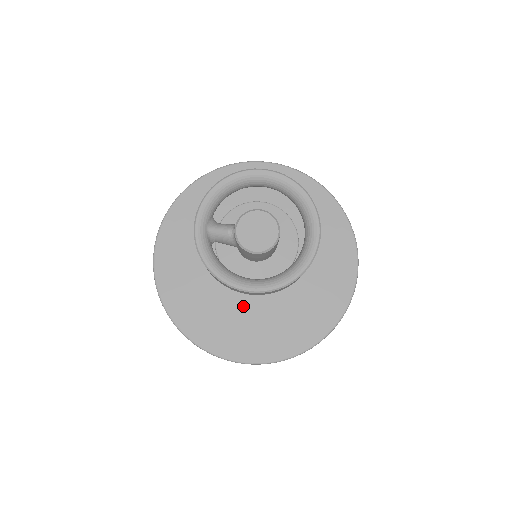
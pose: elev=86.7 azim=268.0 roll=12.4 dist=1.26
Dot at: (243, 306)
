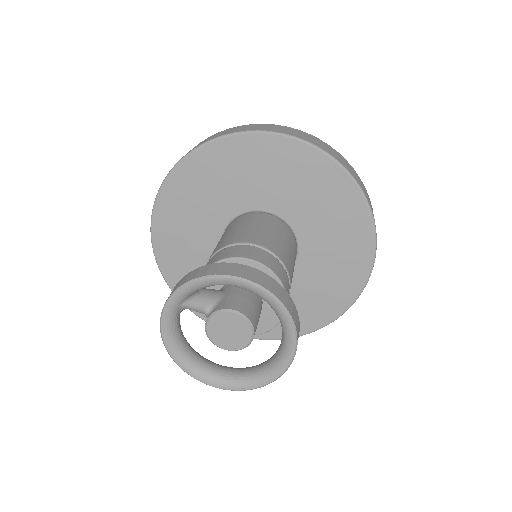
Dot at: occluded
